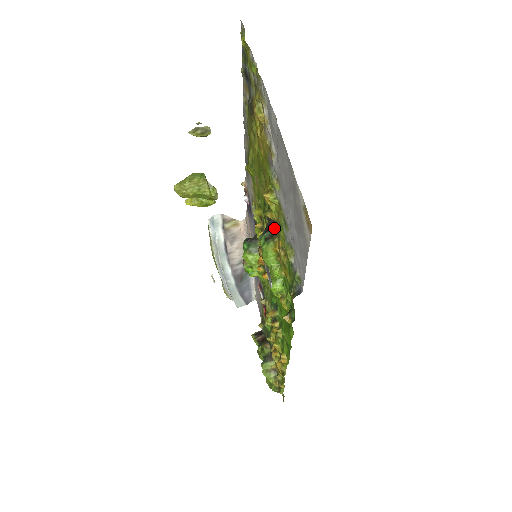
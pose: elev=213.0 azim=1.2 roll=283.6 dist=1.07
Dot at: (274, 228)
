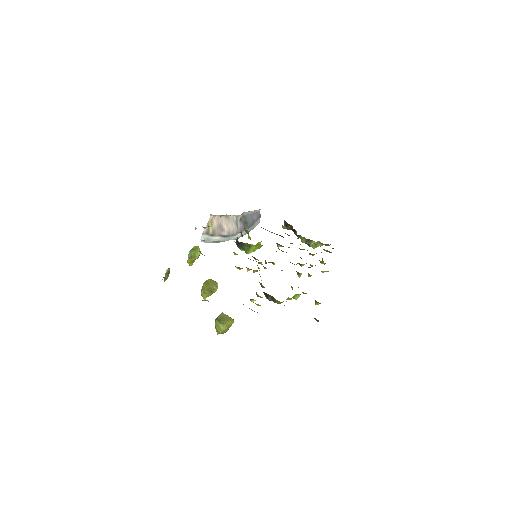
Dot at: (269, 295)
